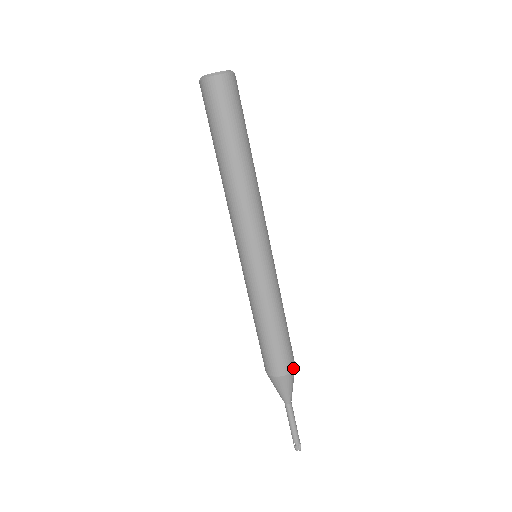
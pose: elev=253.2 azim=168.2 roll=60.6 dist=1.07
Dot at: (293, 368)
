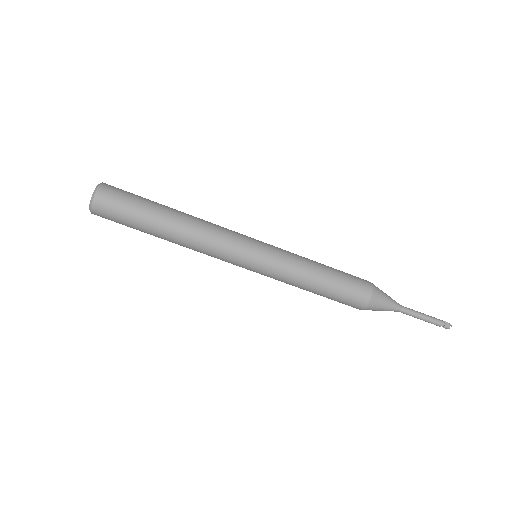
Dot at: (370, 286)
